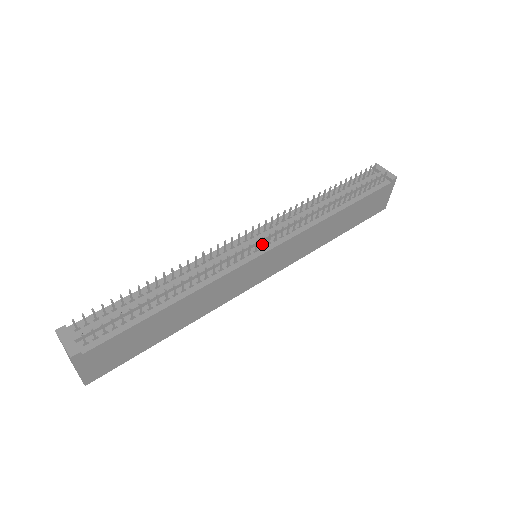
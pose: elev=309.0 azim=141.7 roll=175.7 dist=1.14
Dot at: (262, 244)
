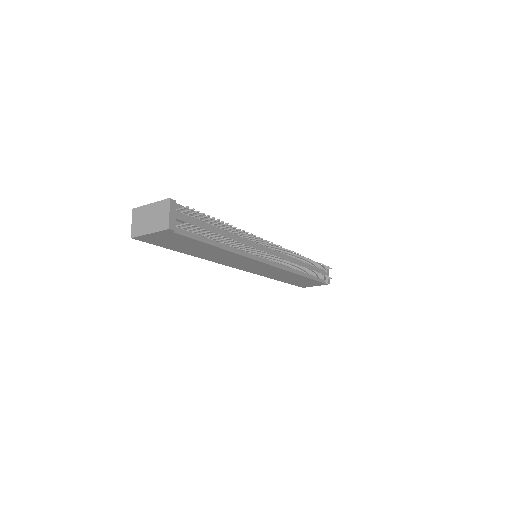
Dot at: (273, 259)
